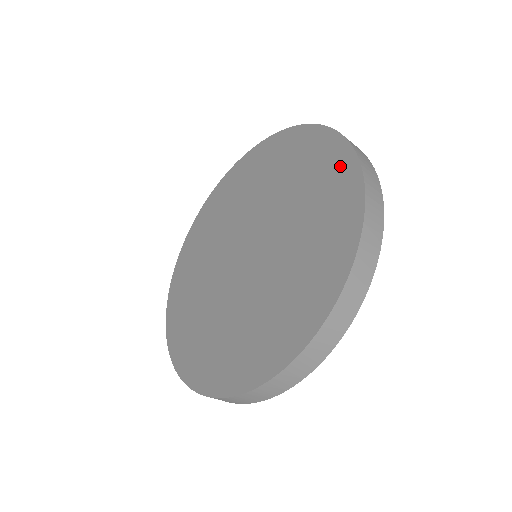
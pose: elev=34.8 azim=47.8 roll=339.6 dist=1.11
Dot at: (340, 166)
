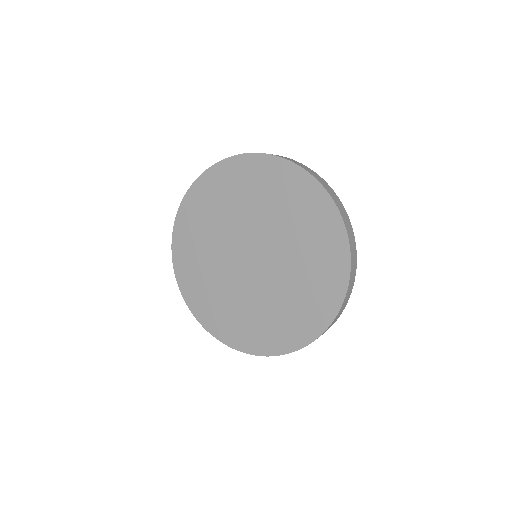
Dot at: (306, 188)
